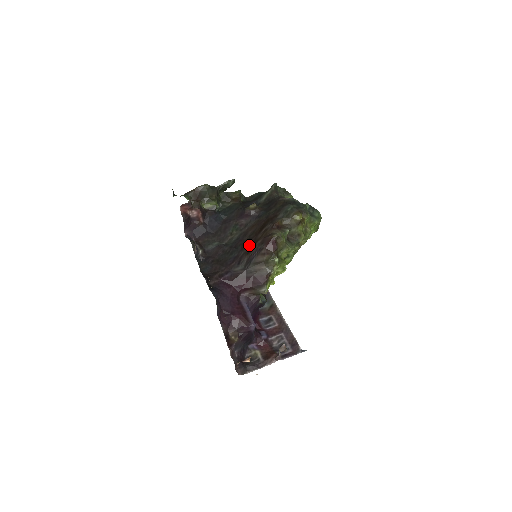
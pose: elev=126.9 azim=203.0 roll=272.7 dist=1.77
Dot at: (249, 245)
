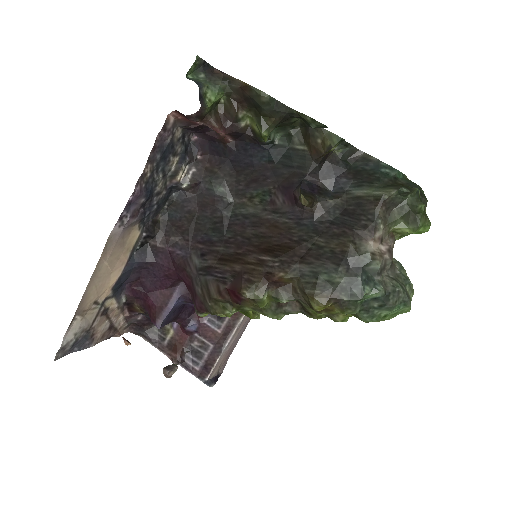
Dot at: (234, 249)
